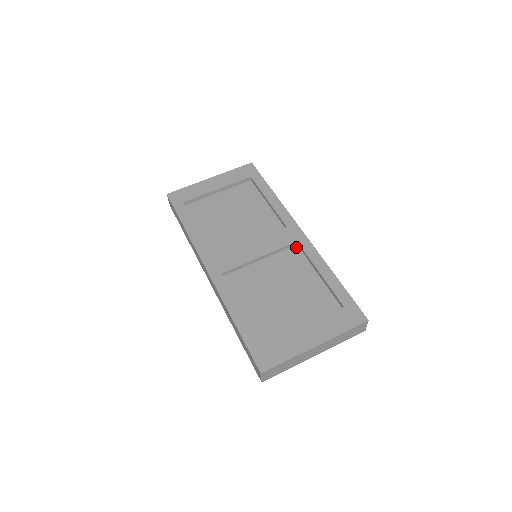
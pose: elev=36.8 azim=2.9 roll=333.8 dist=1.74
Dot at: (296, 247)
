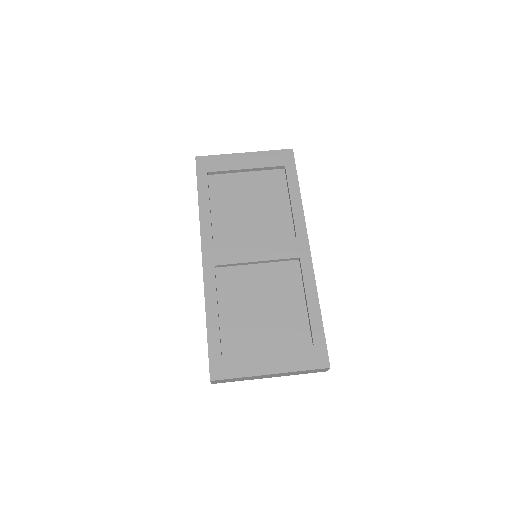
Dot at: (297, 262)
